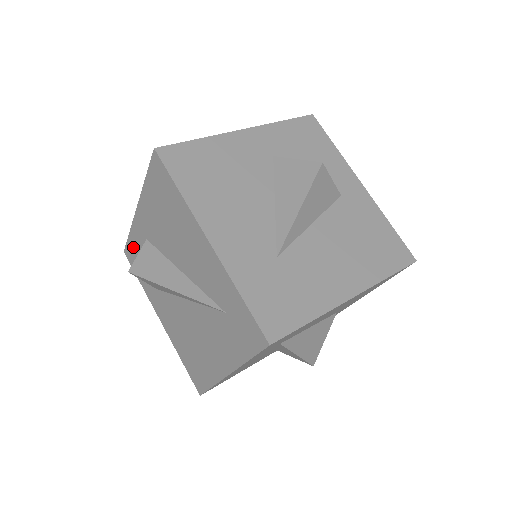
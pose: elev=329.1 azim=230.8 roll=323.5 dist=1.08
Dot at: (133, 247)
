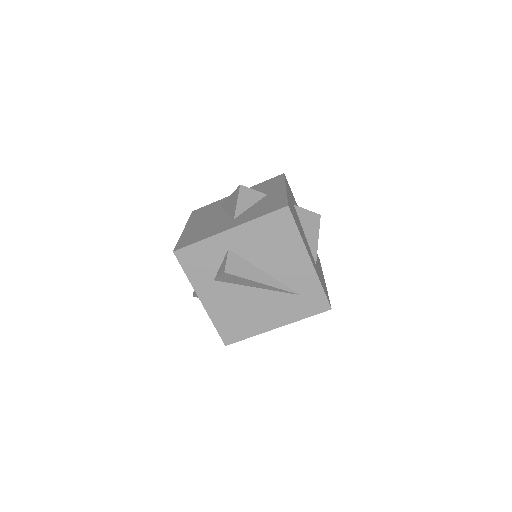
Dot at: (198, 251)
